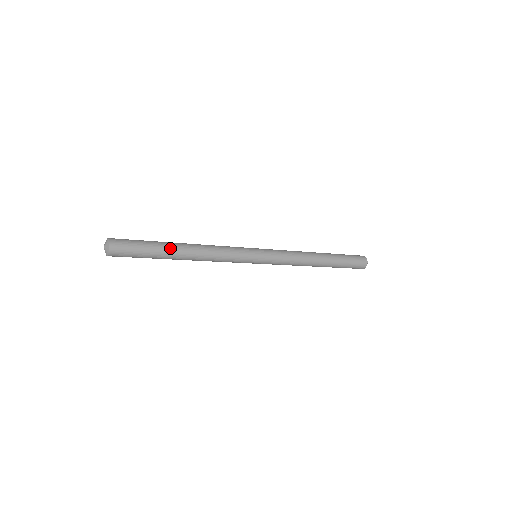
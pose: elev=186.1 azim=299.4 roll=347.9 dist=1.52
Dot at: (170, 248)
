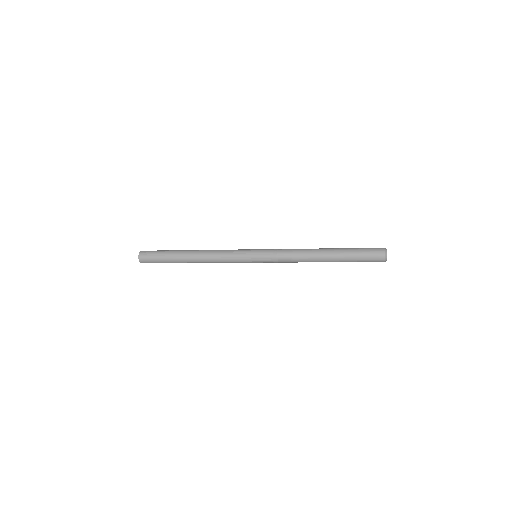
Dot at: (180, 251)
